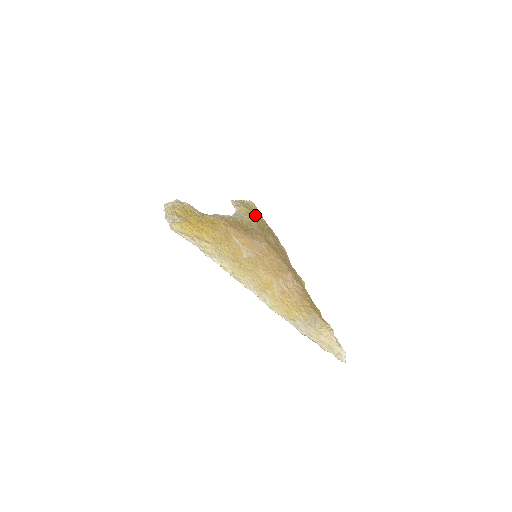
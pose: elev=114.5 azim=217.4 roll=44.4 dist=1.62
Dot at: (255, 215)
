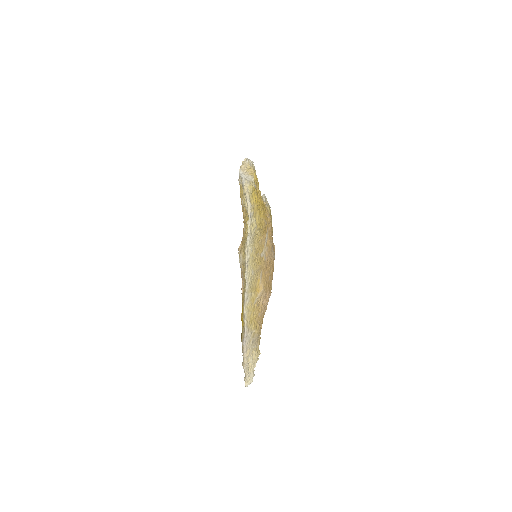
Dot at: occluded
